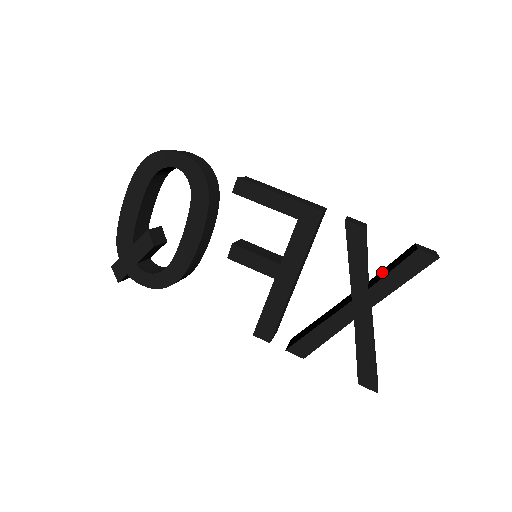
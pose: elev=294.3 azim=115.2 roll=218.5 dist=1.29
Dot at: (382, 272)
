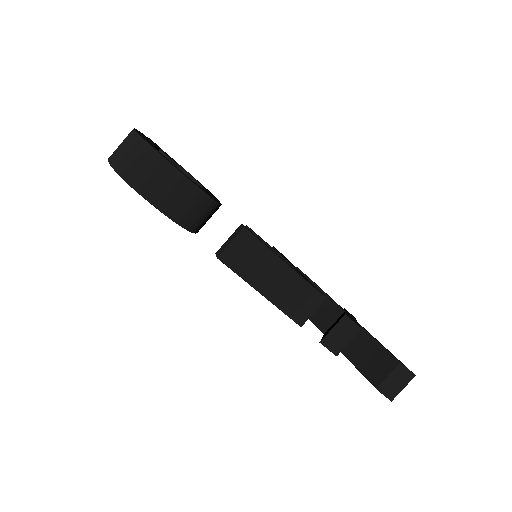
Dot at: (362, 342)
